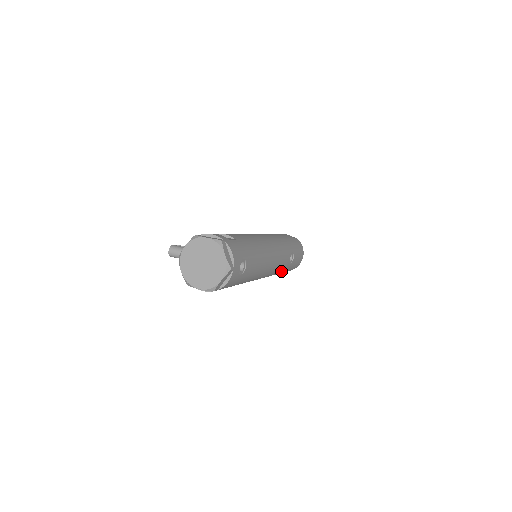
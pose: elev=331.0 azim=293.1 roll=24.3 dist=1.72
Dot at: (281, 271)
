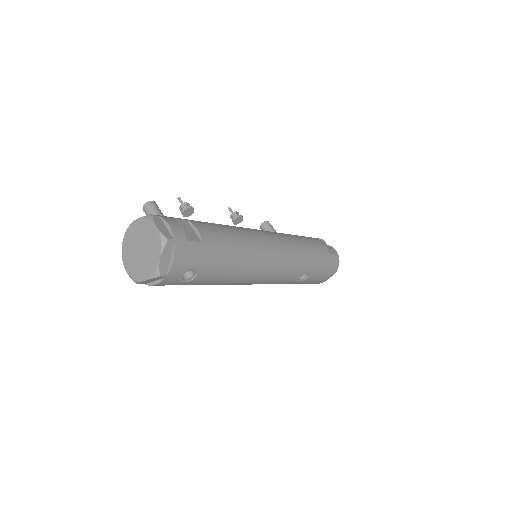
Dot at: occluded
